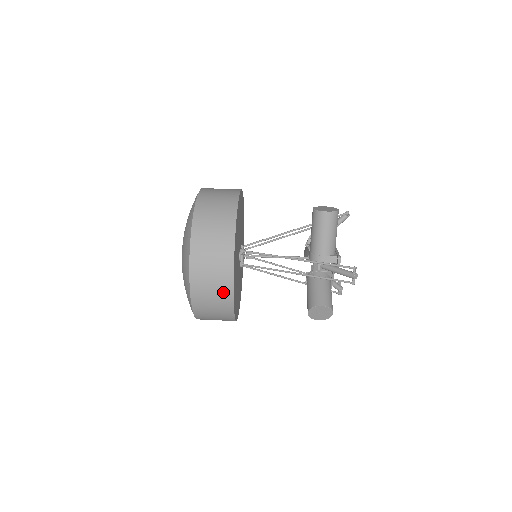
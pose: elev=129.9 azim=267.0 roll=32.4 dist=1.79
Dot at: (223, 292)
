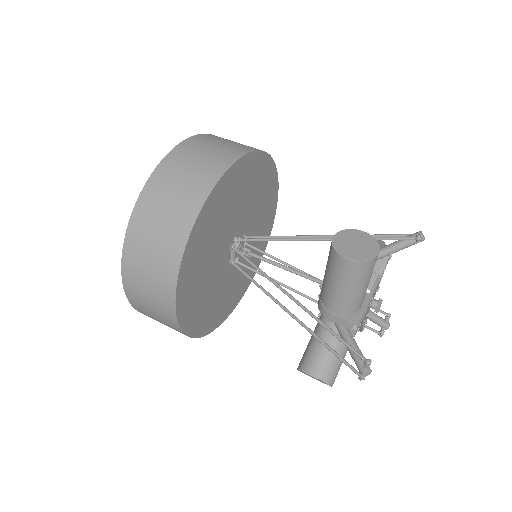
Dot at: (167, 320)
